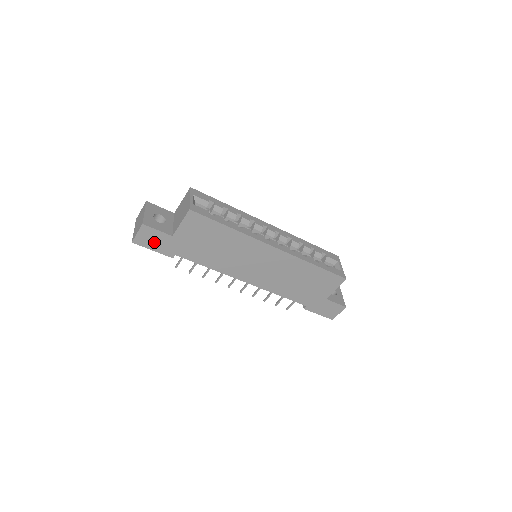
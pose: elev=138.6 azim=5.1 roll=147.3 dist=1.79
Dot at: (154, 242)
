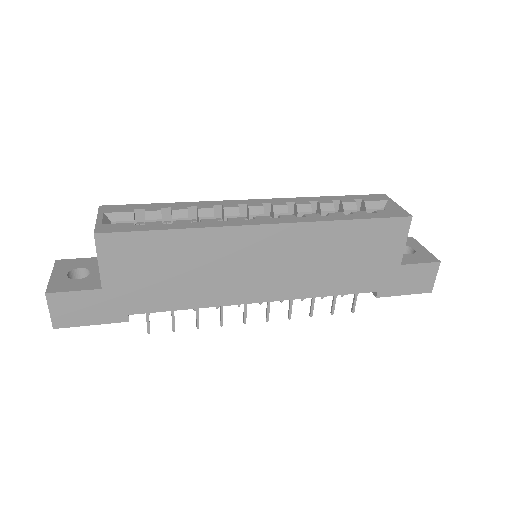
Dot at: (83, 312)
